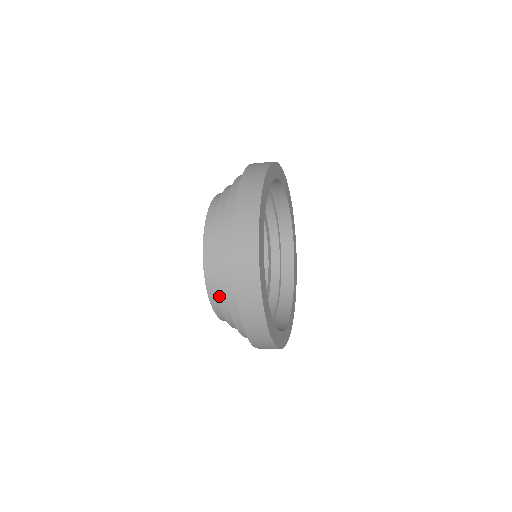
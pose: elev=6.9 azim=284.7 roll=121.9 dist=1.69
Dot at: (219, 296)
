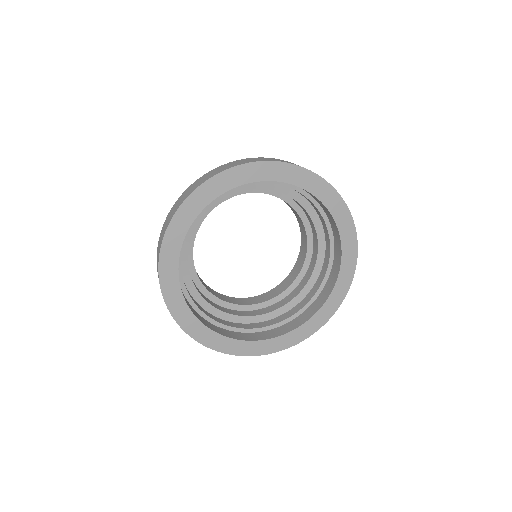
Dot at: occluded
